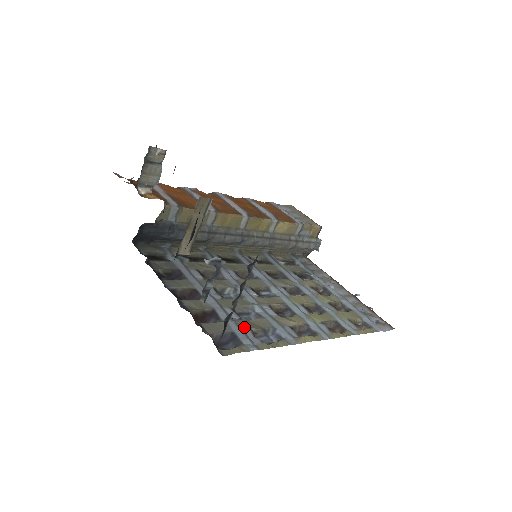
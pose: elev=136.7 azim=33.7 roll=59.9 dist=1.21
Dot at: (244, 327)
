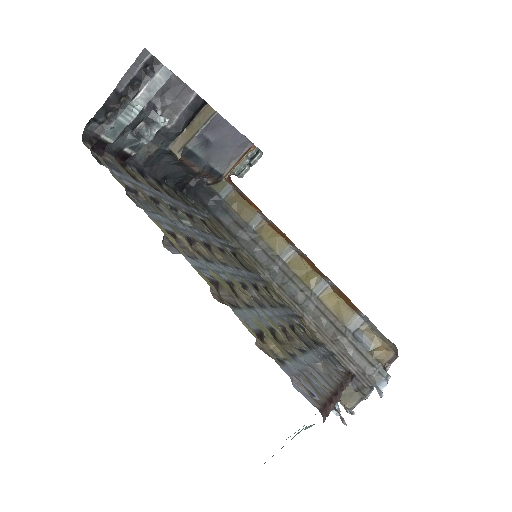
Dot at: (137, 188)
